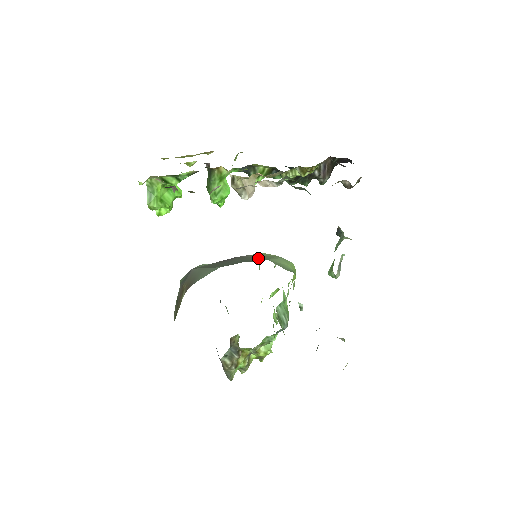
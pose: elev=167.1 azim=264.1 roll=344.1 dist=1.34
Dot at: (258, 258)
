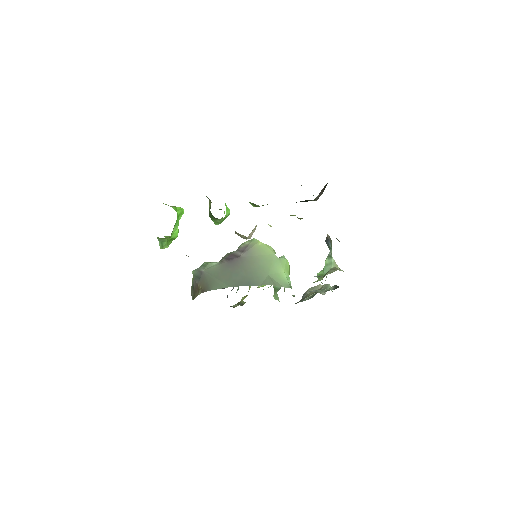
Dot at: (259, 267)
